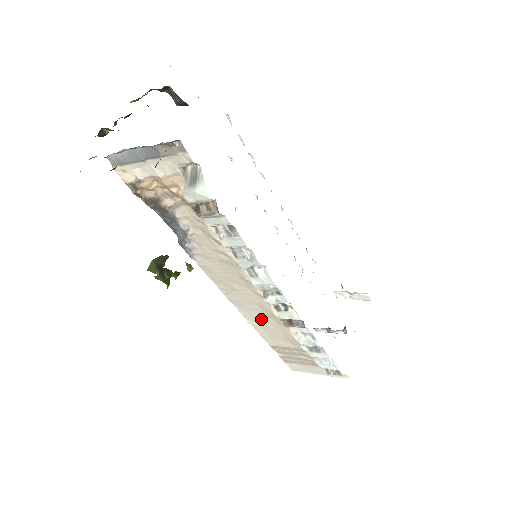
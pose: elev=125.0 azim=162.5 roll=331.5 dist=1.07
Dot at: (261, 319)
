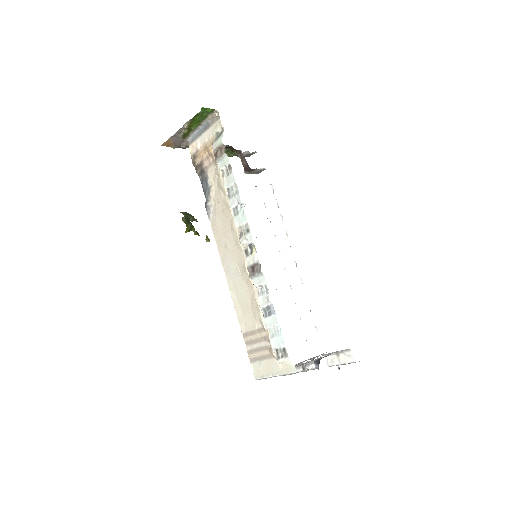
Dot at: (239, 286)
